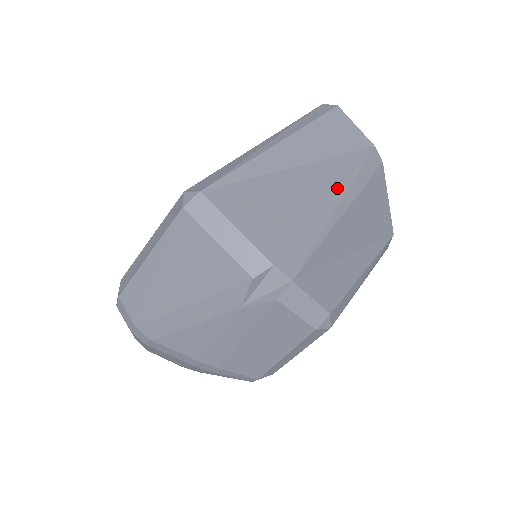
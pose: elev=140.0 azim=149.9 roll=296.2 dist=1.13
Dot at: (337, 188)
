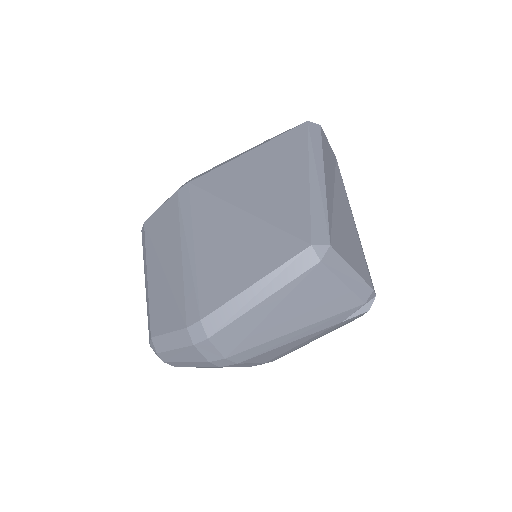
Dot at: (350, 208)
